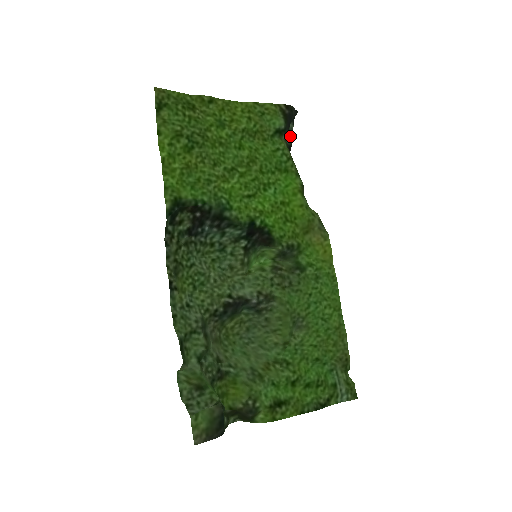
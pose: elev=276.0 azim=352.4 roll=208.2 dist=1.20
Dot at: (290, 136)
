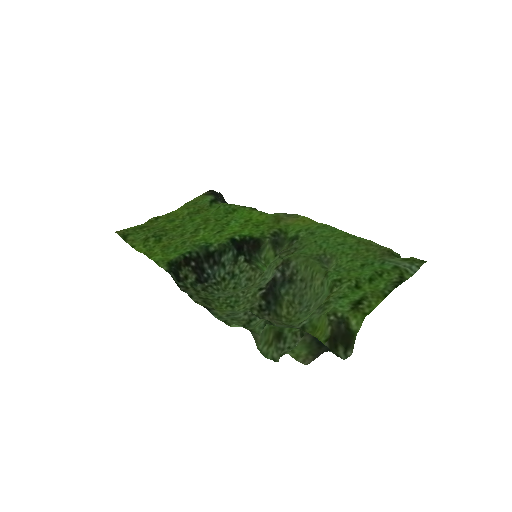
Dot at: occluded
